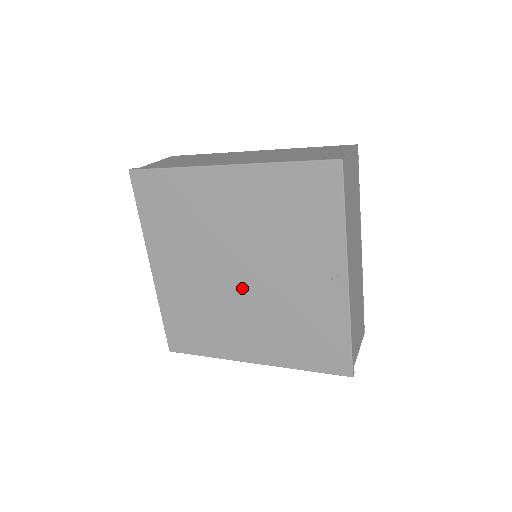
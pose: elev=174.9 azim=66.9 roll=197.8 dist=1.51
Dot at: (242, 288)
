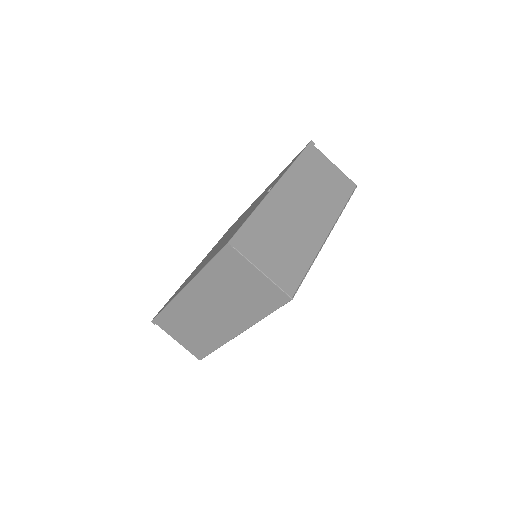
Dot at: occluded
